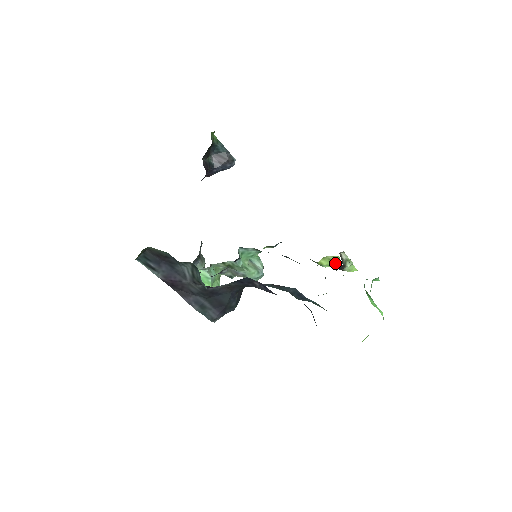
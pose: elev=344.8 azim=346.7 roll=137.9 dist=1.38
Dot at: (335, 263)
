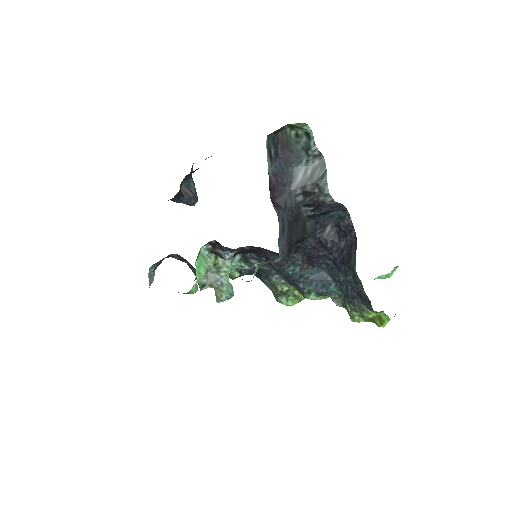
Dot at: (303, 298)
